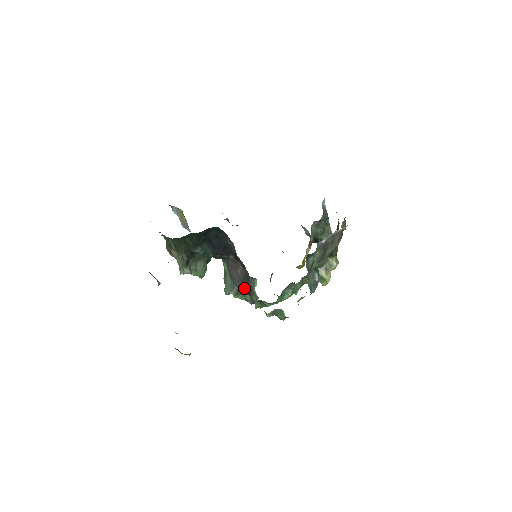
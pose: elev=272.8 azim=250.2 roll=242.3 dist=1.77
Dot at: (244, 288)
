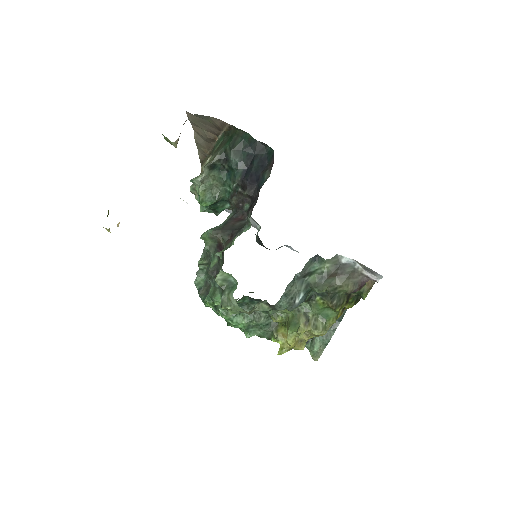
Dot at: (226, 239)
